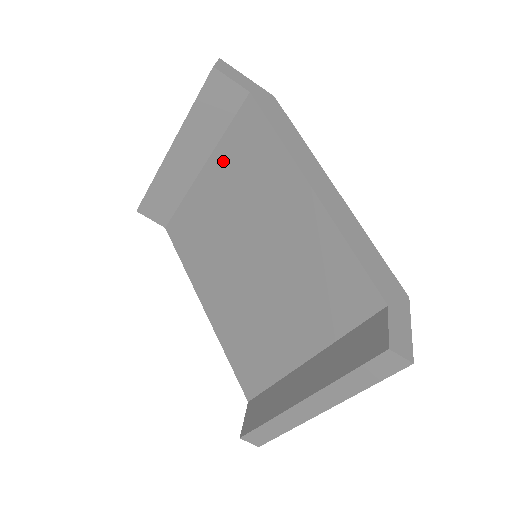
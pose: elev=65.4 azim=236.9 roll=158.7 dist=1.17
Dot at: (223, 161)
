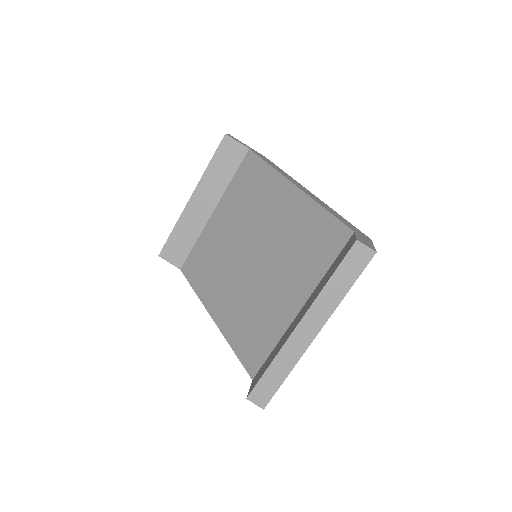
Dot at: (230, 198)
